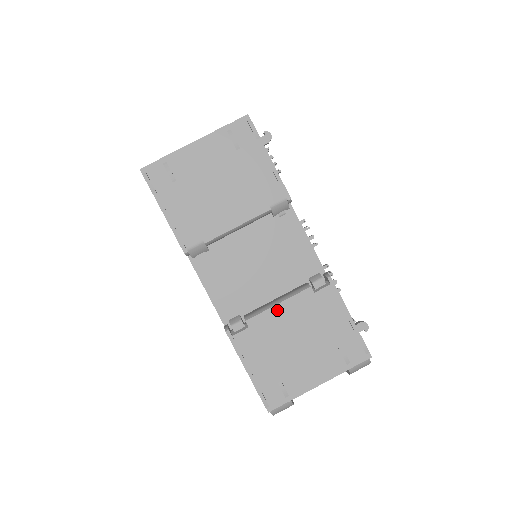
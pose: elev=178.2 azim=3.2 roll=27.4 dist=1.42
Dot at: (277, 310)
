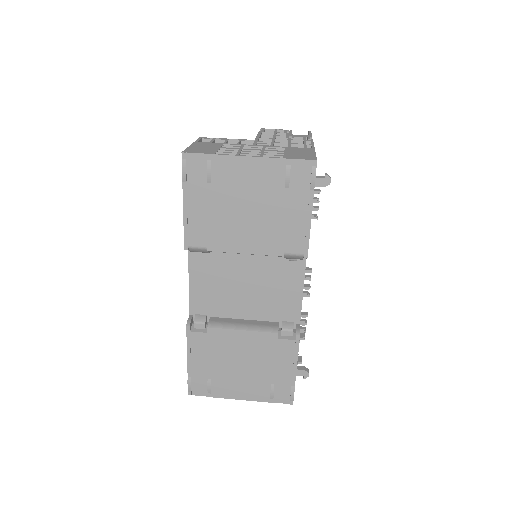
Dot at: (239, 334)
